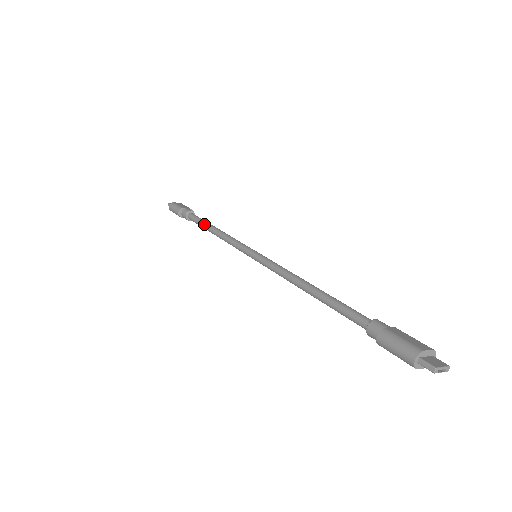
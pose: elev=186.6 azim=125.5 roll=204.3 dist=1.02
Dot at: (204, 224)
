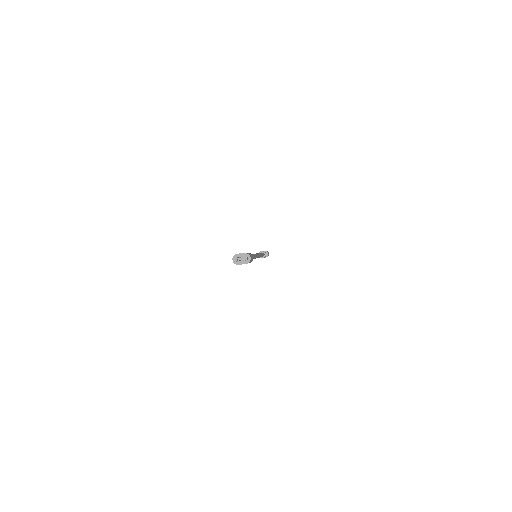
Dot at: occluded
